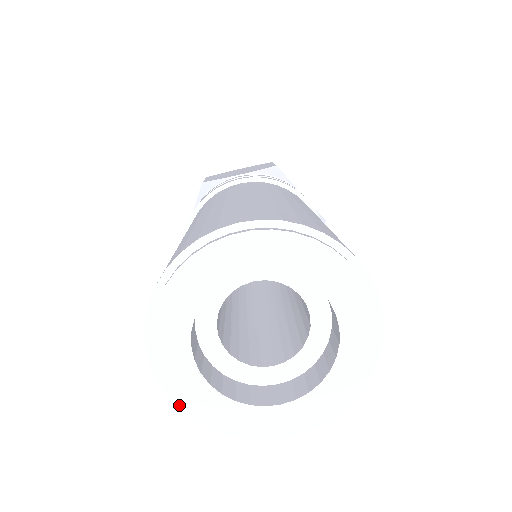
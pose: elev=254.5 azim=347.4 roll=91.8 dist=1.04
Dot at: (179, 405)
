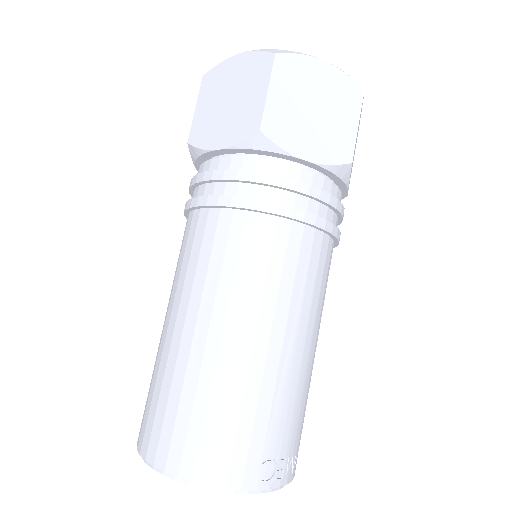
Dot at: occluded
